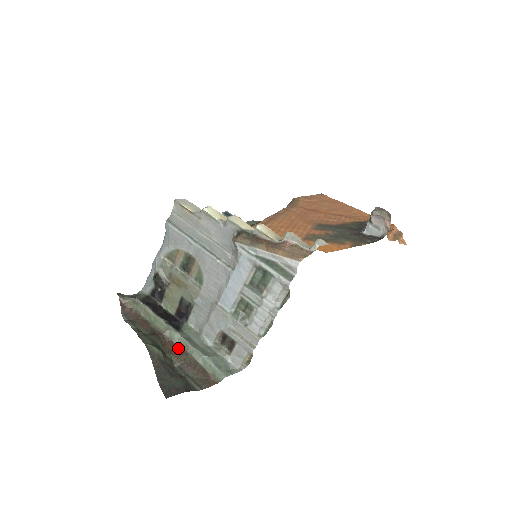
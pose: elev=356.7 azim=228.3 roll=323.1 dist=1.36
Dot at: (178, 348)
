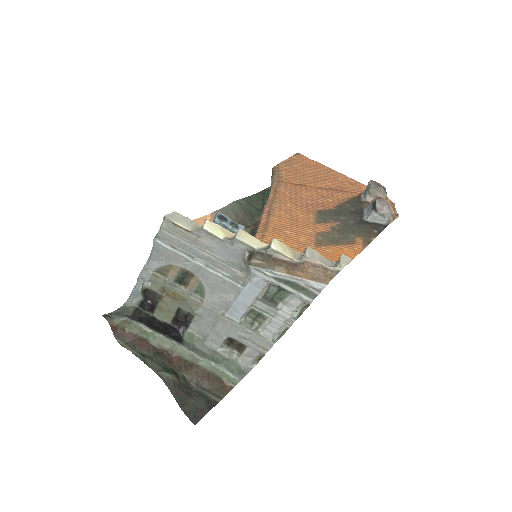
Dot at: (186, 361)
